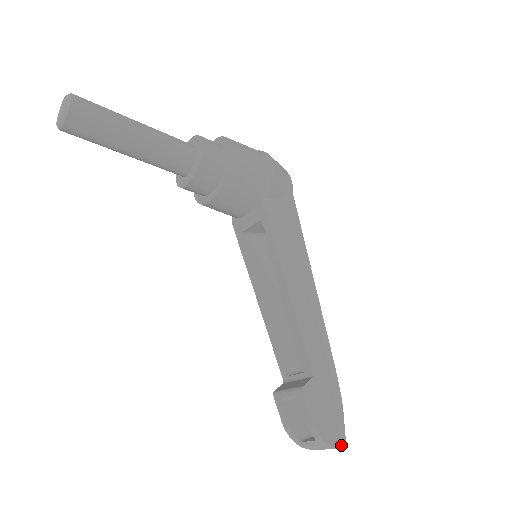
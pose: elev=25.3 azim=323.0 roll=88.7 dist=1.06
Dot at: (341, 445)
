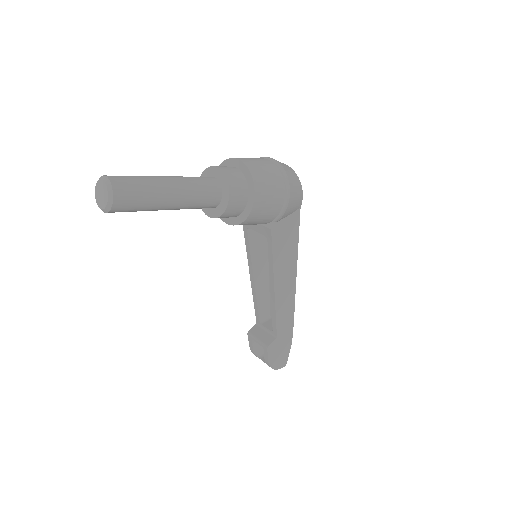
Dot at: occluded
